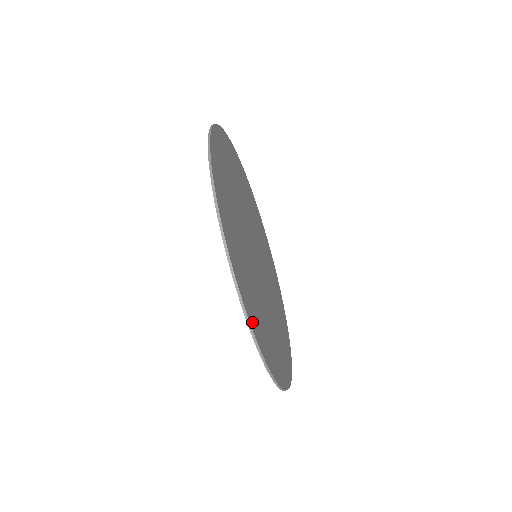
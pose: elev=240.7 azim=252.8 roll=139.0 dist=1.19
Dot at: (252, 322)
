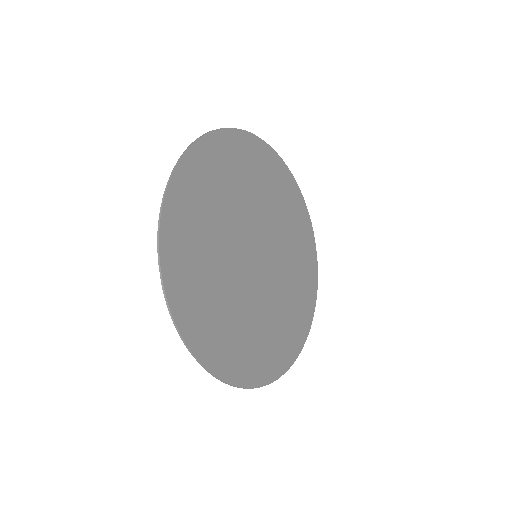
Dot at: (293, 355)
